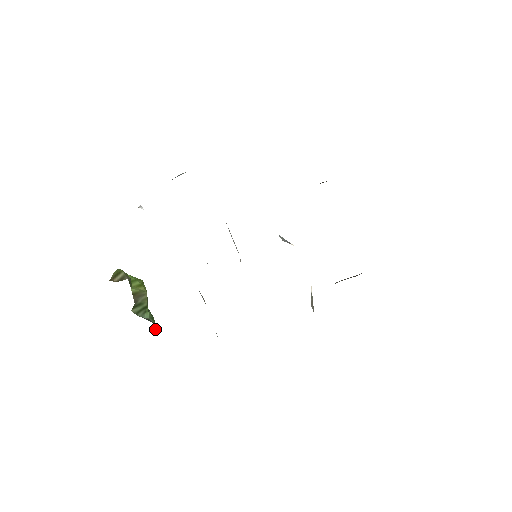
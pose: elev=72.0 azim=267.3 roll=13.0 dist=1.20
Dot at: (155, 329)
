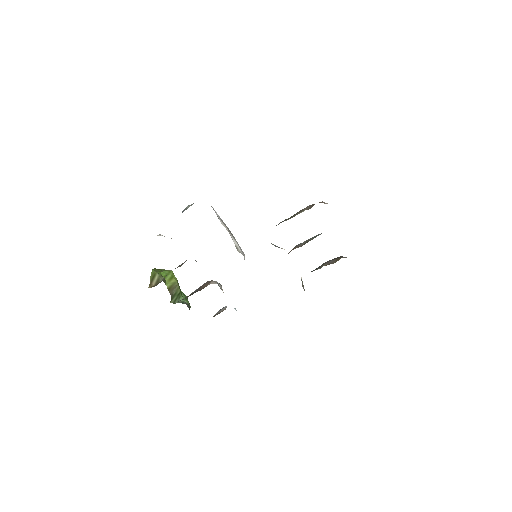
Dot at: (189, 307)
